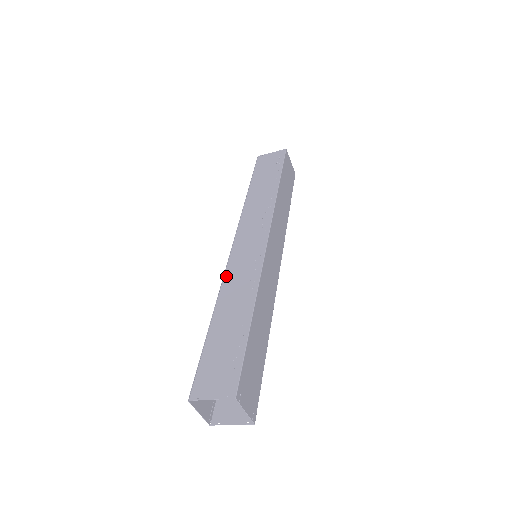
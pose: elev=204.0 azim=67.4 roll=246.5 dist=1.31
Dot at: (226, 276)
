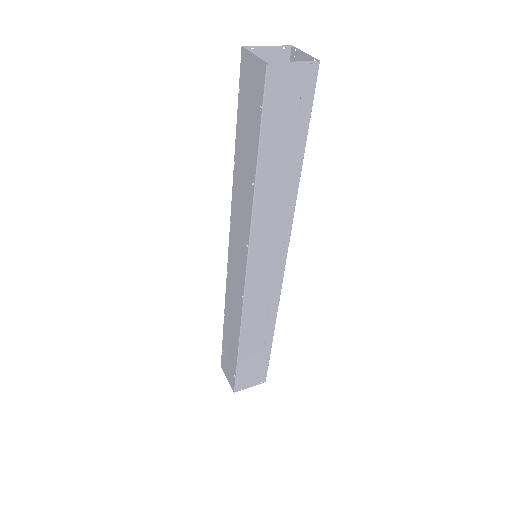
Dot at: (246, 310)
